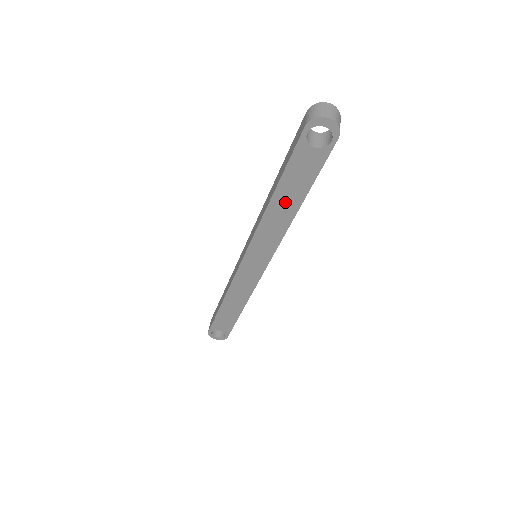
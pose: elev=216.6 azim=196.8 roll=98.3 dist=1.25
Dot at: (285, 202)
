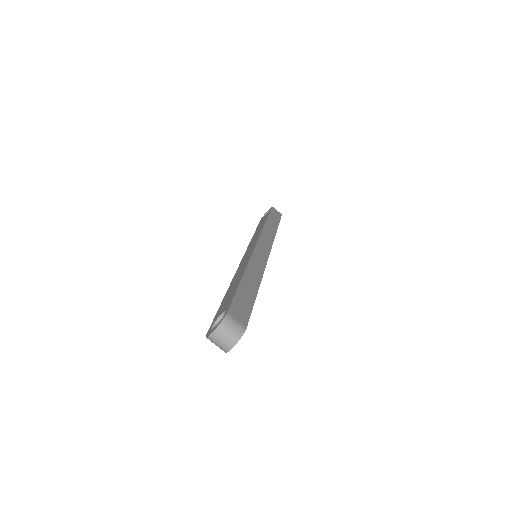
Dot at: occluded
